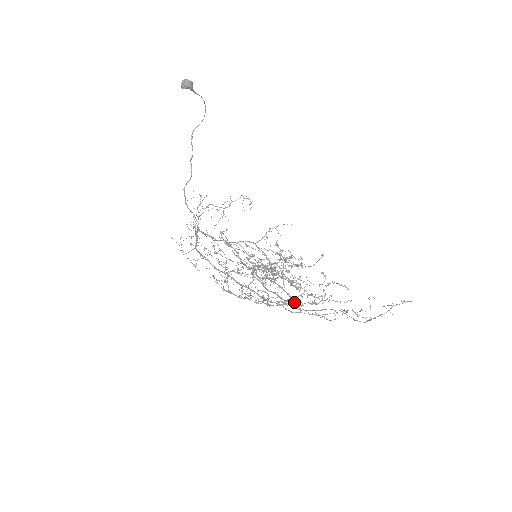
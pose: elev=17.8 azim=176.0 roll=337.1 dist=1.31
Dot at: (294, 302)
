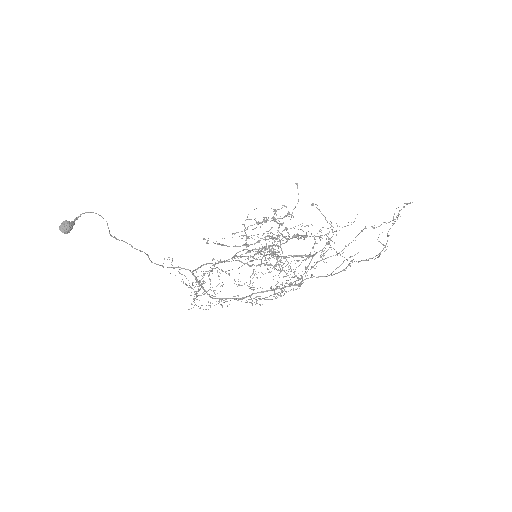
Dot at: (315, 254)
